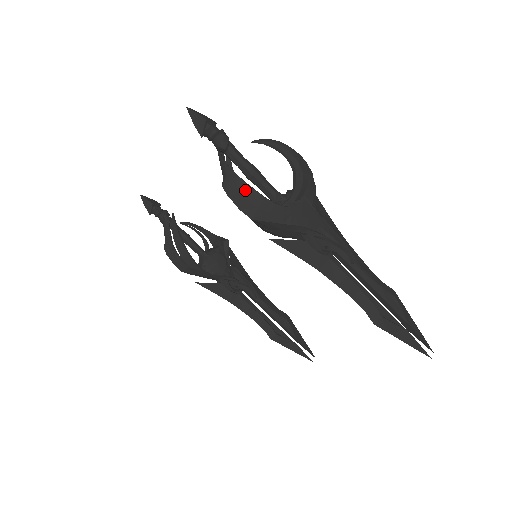
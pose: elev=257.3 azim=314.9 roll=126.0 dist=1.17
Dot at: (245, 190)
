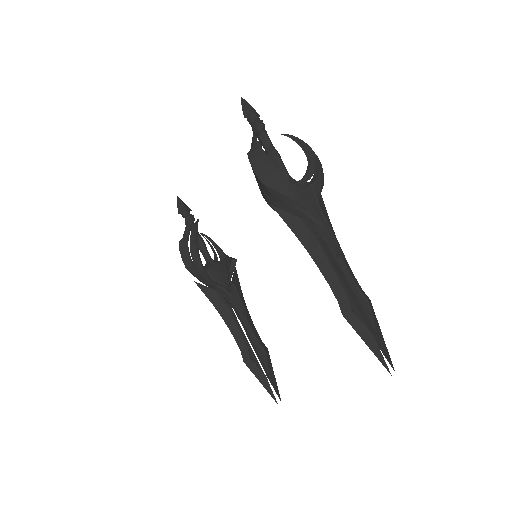
Dot at: (264, 159)
